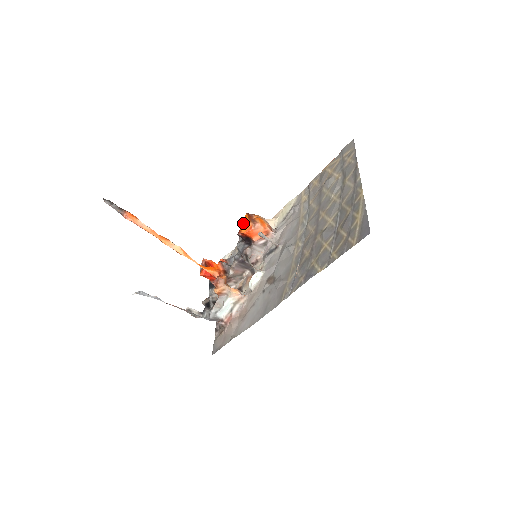
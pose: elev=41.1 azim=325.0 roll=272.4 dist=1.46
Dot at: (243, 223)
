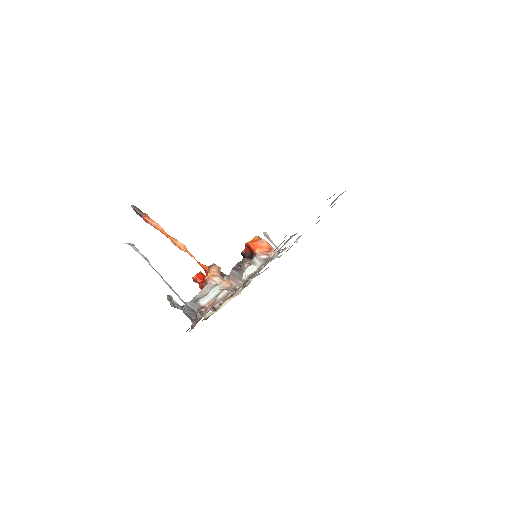
Dot at: occluded
